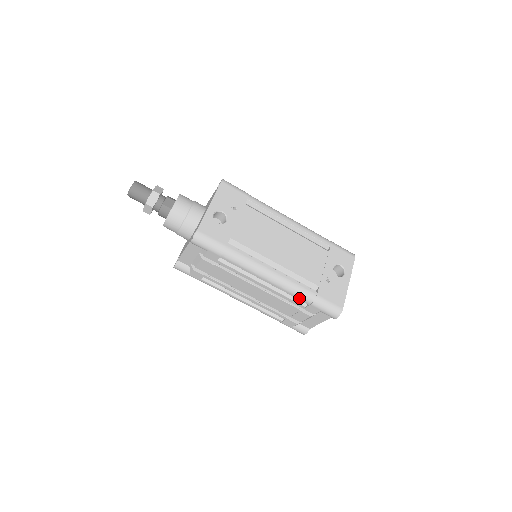
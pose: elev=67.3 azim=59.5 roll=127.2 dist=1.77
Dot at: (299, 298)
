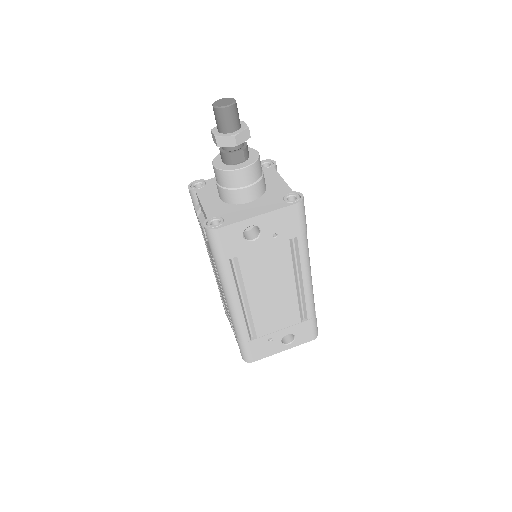
Dot at: (234, 329)
